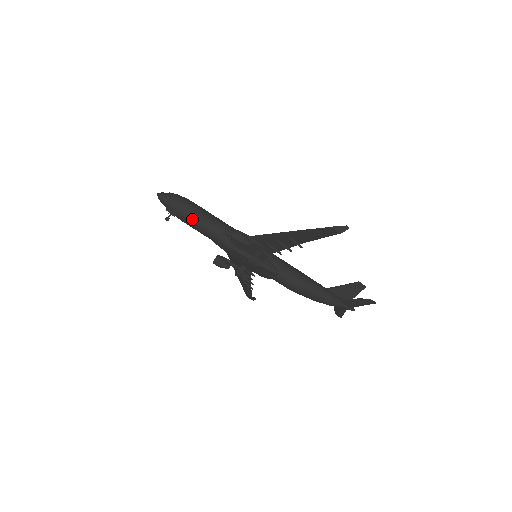
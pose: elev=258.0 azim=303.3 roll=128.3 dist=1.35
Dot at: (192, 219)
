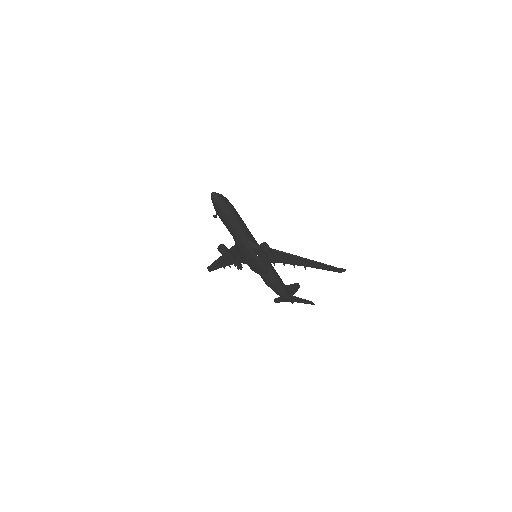
Dot at: (232, 221)
